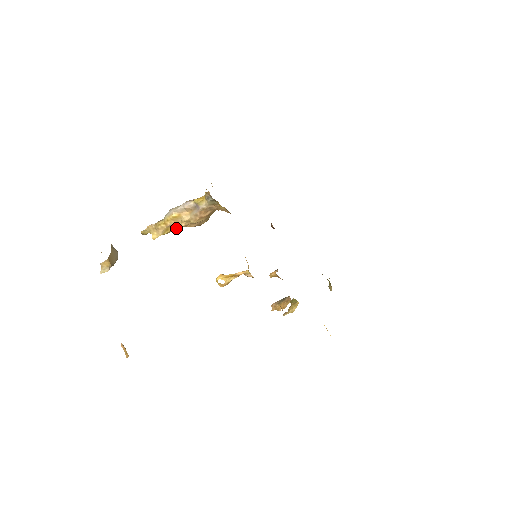
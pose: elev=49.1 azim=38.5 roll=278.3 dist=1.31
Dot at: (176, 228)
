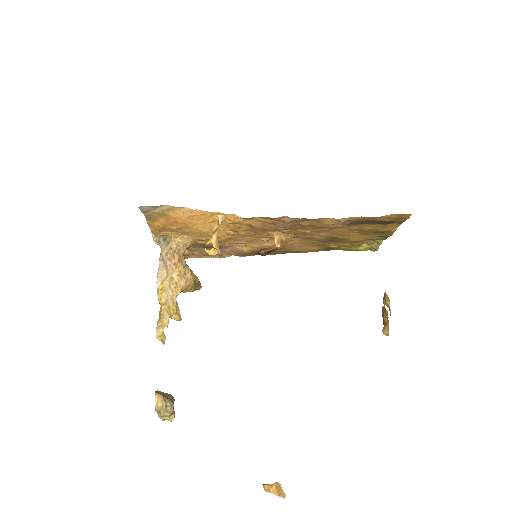
Dot at: (175, 300)
